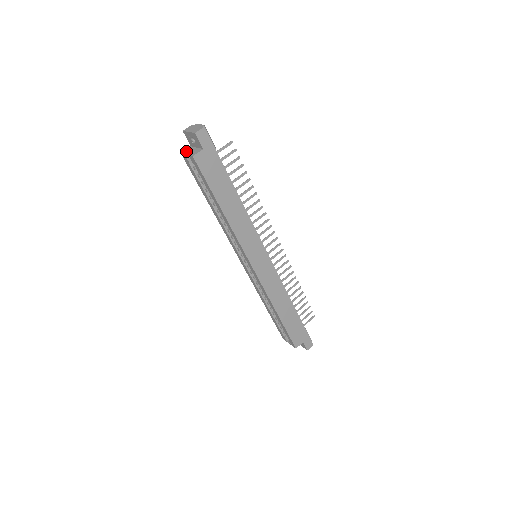
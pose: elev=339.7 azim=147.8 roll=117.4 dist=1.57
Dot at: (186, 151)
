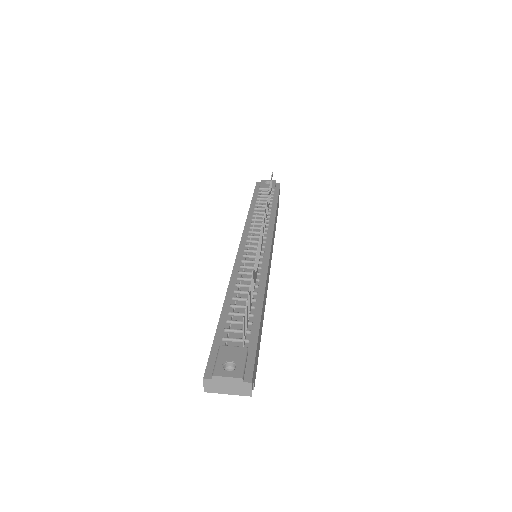
Dot at: occluded
